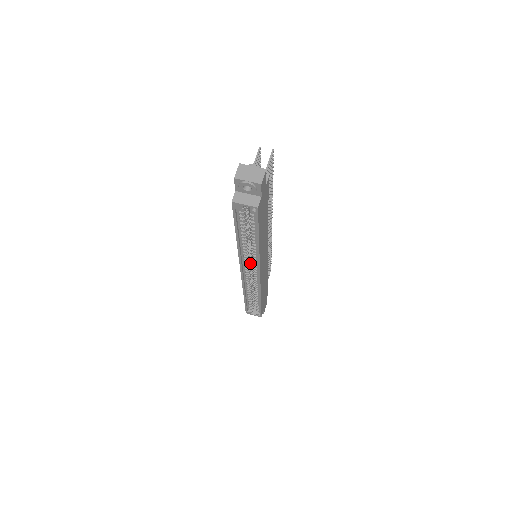
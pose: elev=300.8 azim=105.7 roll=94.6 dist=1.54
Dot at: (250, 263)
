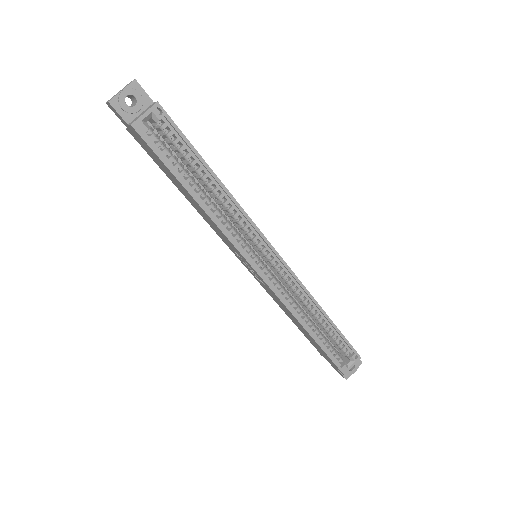
Dot at: (253, 252)
